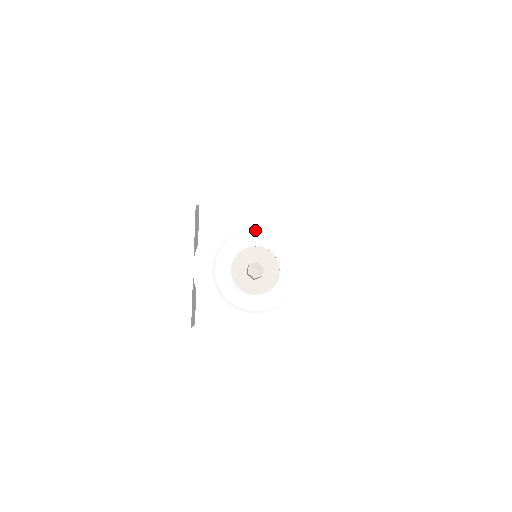
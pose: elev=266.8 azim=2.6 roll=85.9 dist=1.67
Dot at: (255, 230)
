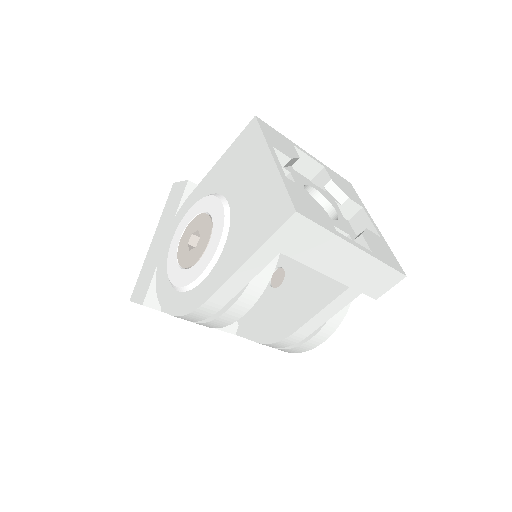
Dot at: (209, 195)
